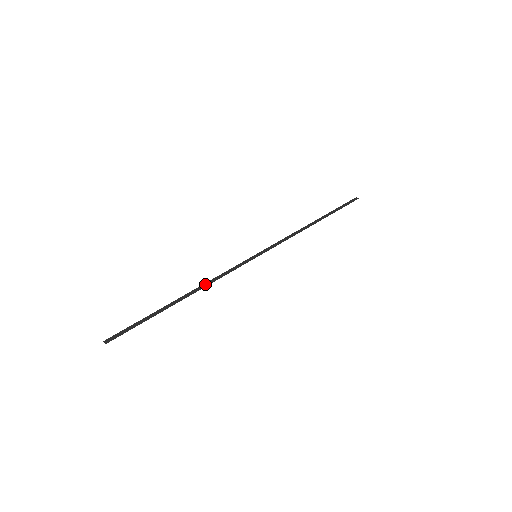
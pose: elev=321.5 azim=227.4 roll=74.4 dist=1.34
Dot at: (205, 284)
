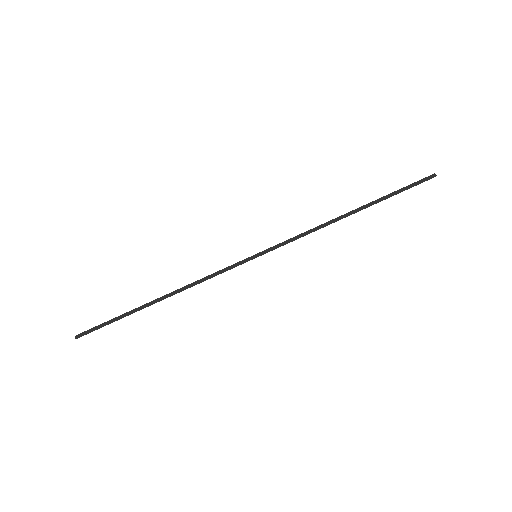
Dot at: (187, 286)
